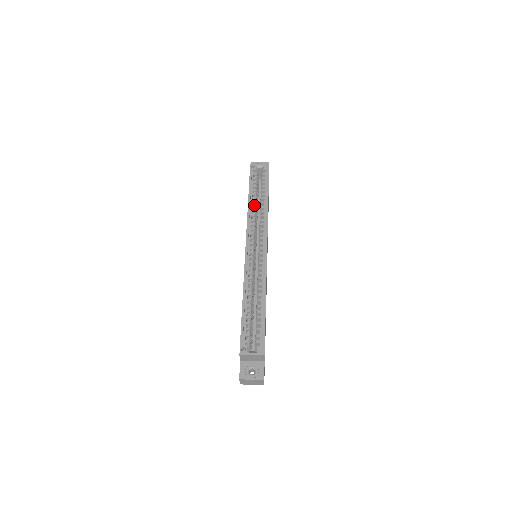
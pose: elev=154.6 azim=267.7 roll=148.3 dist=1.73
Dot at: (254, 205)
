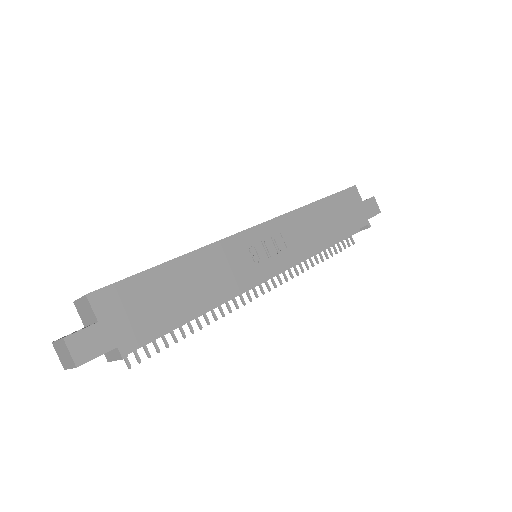
Dot at: occluded
